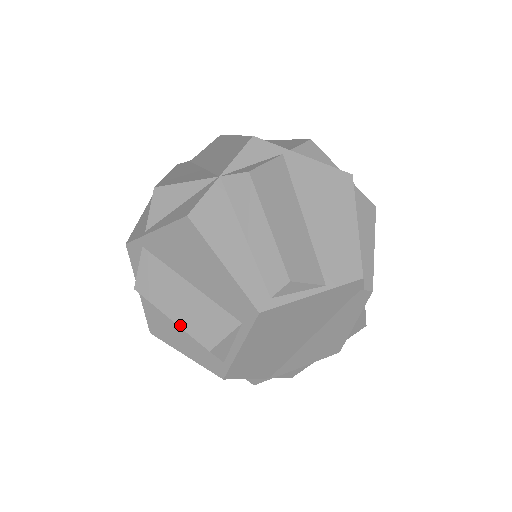
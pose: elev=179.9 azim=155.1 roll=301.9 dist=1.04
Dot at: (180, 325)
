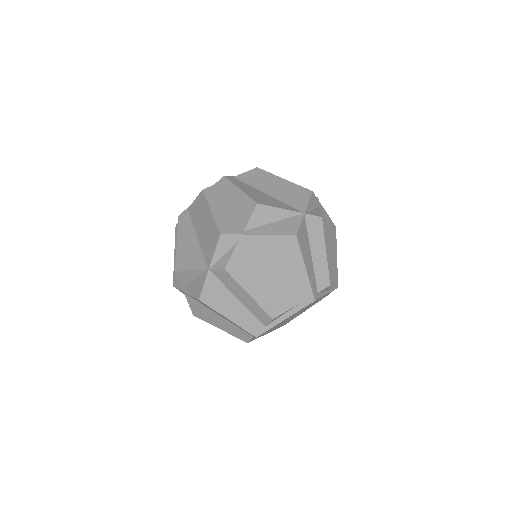
Dot at: (256, 300)
